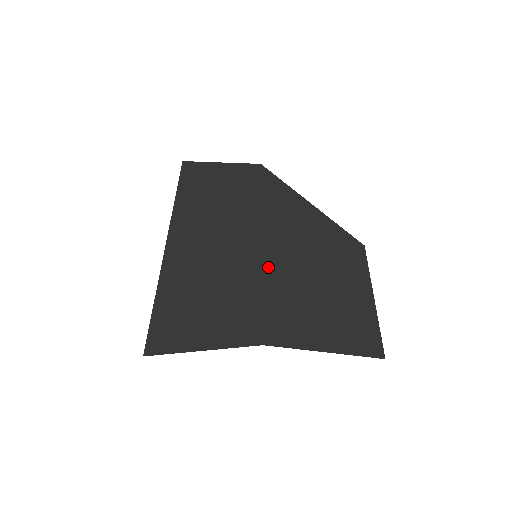
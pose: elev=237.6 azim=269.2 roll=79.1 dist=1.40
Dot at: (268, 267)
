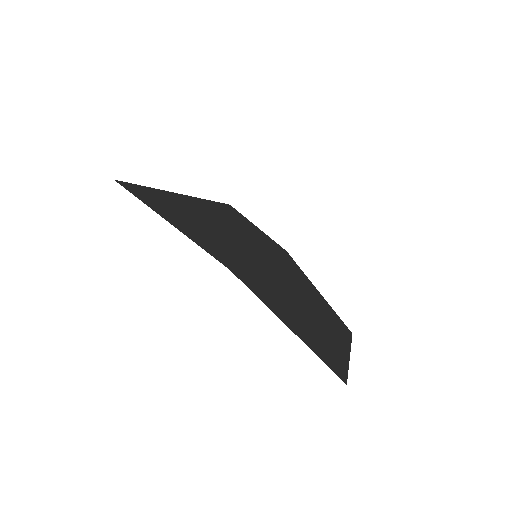
Dot at: (263, 265)
